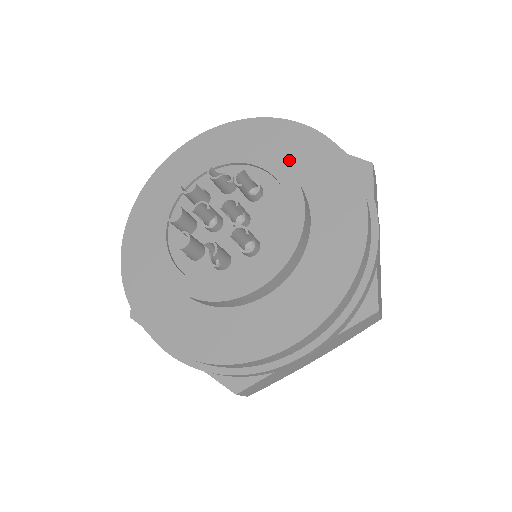
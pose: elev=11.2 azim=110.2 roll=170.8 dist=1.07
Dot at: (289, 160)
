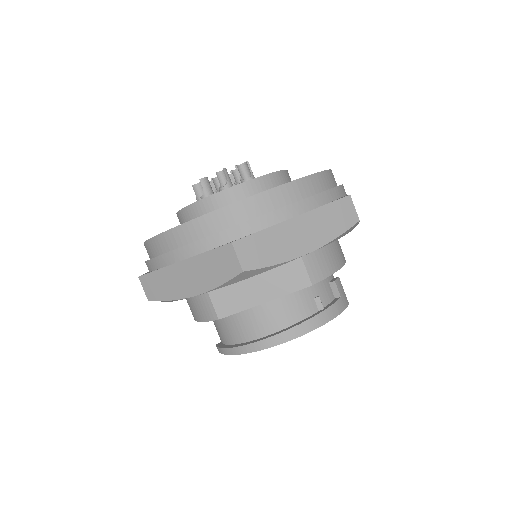
Dot at: occluded
